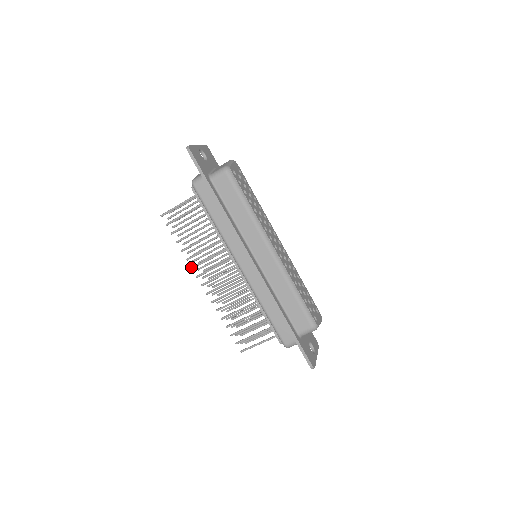
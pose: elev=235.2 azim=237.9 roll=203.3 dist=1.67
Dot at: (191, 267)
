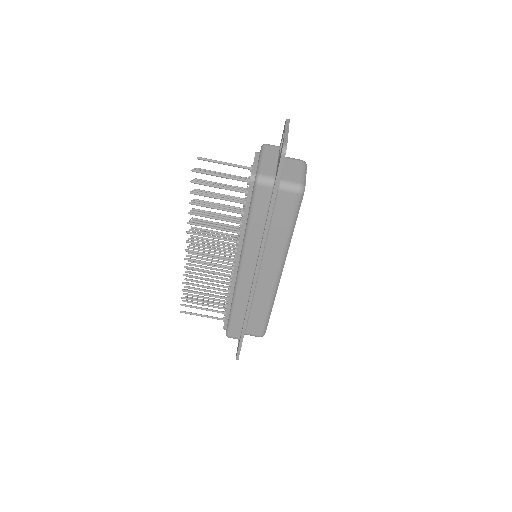
Dot at: (187, 231)
